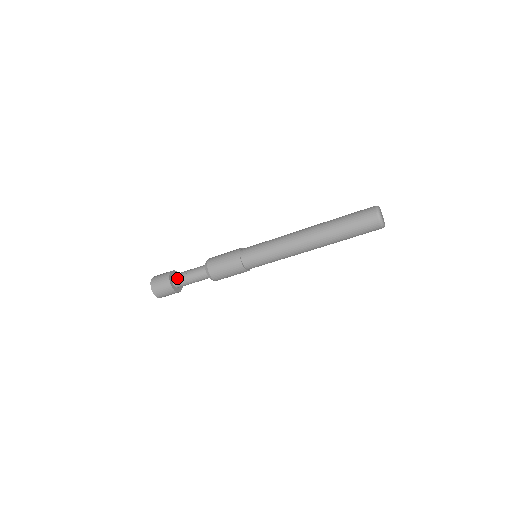
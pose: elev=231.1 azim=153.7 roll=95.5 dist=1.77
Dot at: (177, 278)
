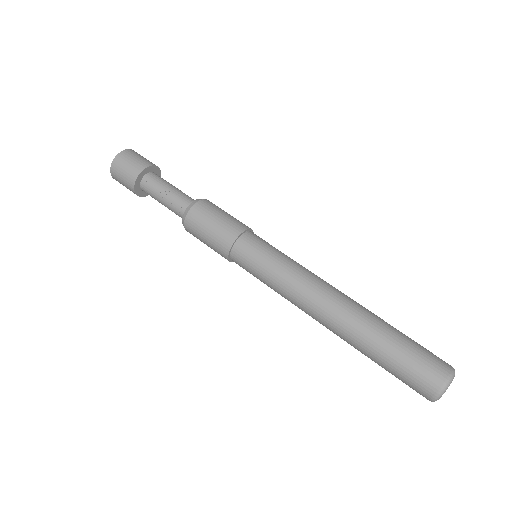
Dot at: (146, 190)
